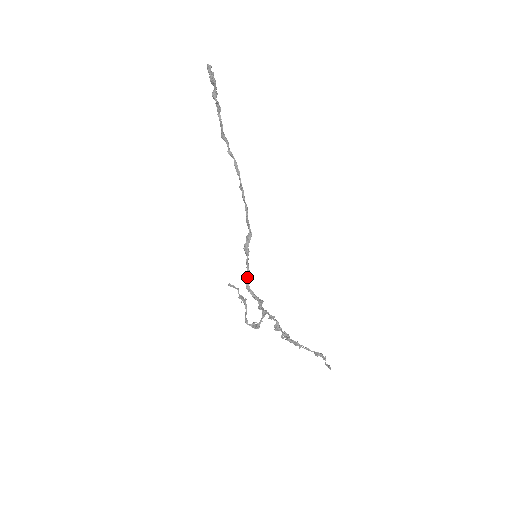
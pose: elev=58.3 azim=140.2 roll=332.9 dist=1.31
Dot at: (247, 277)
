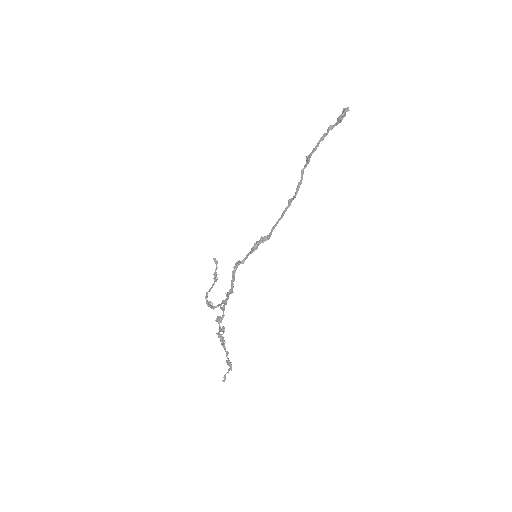
Dot at: (238, 265)
